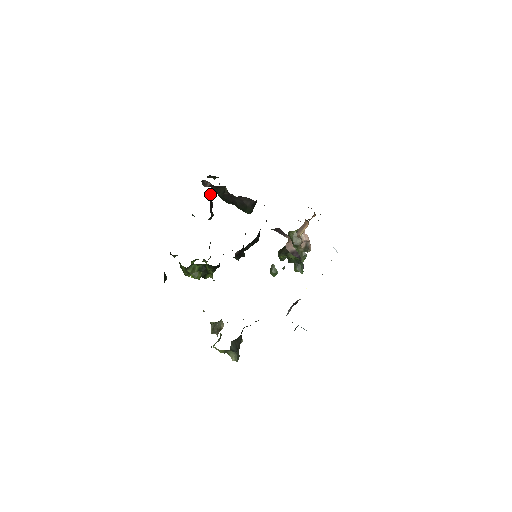
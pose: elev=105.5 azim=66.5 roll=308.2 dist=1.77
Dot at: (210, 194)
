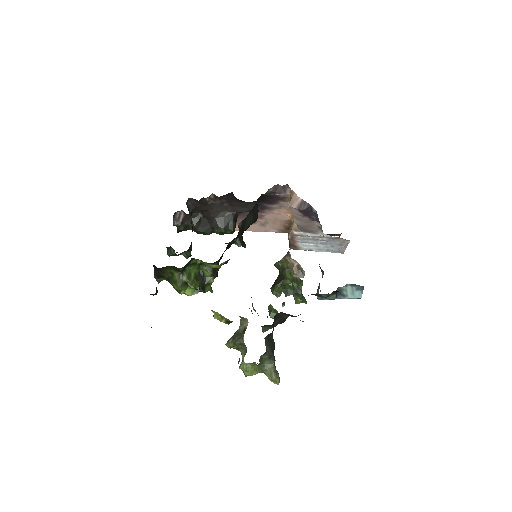
Dot at: (189, 210)
